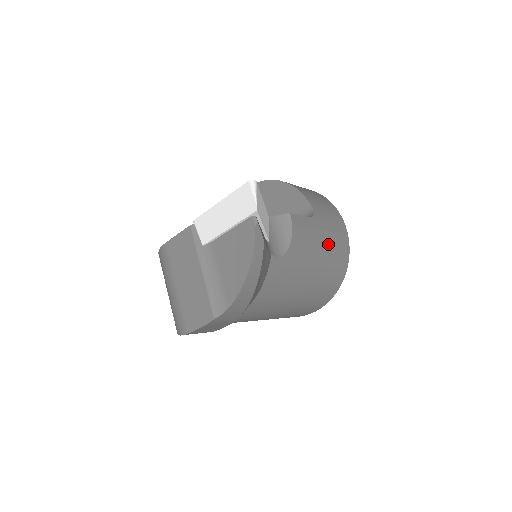
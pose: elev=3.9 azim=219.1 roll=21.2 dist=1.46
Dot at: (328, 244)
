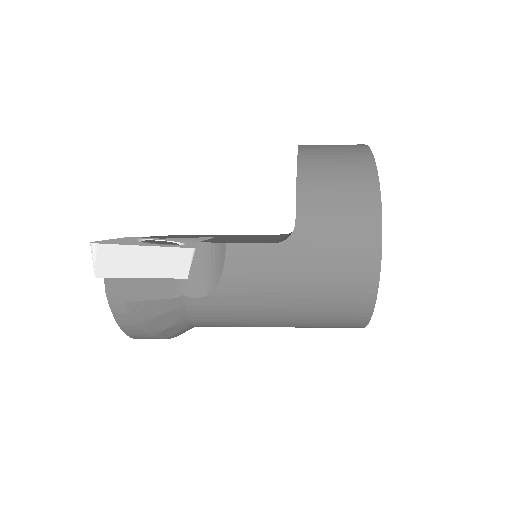
Dot at: (314, 277)
